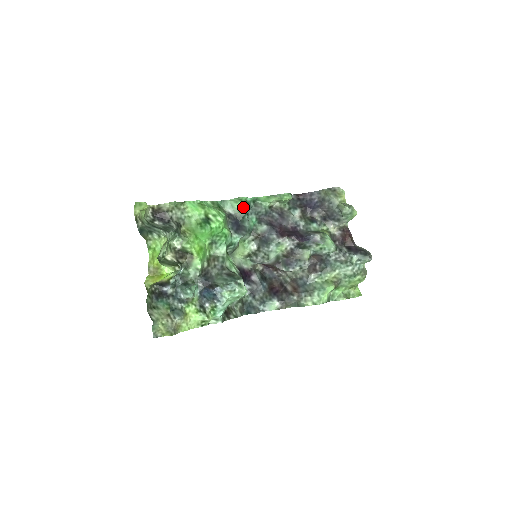
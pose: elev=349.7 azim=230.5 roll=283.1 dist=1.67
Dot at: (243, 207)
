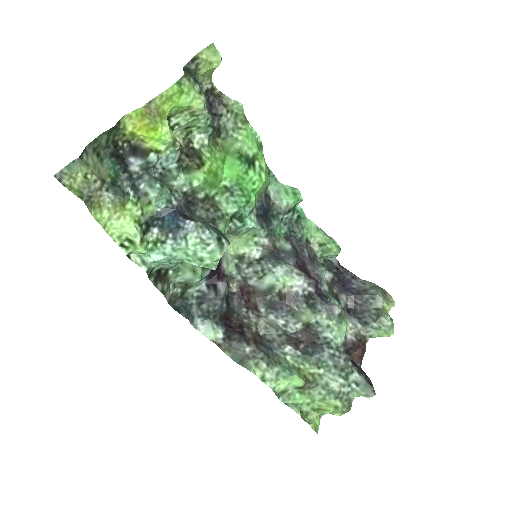
Dot at: (289, 204)
